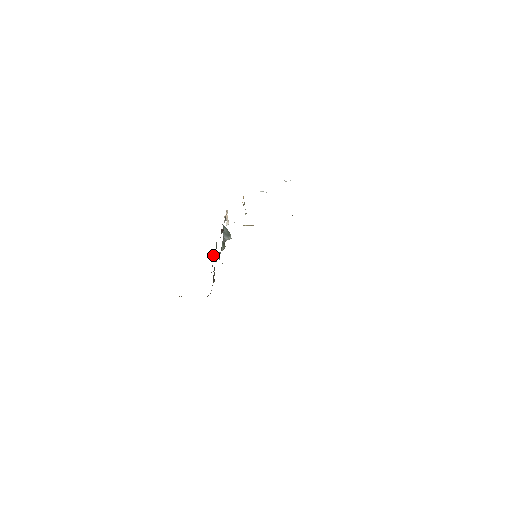
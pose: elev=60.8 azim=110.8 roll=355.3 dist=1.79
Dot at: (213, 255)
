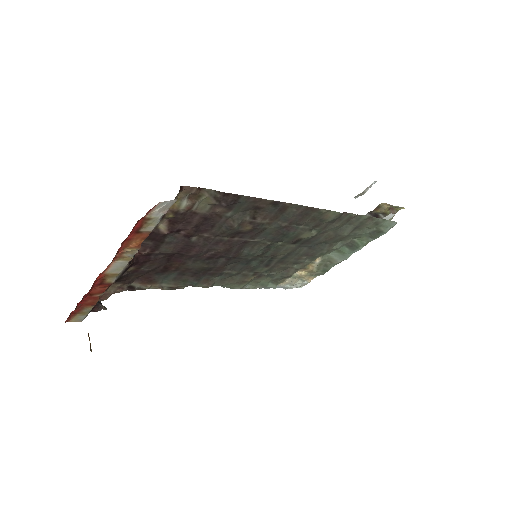
Dot at: occluded
